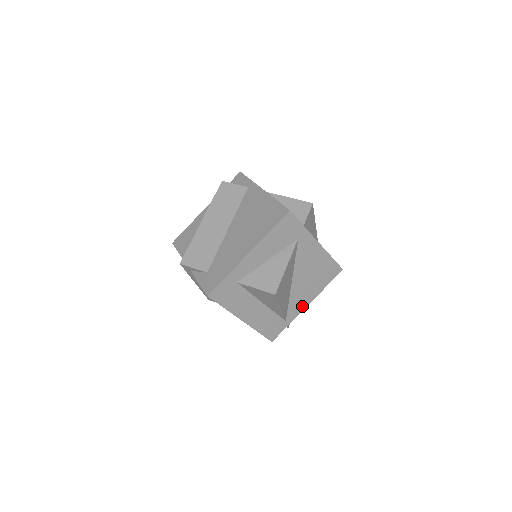
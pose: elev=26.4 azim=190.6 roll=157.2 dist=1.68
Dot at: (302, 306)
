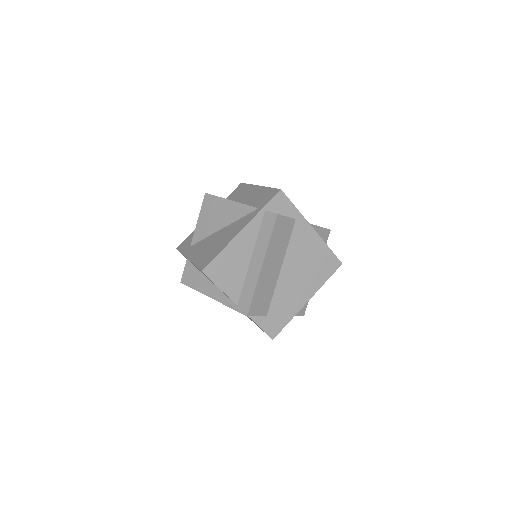
Dot at: occluded
